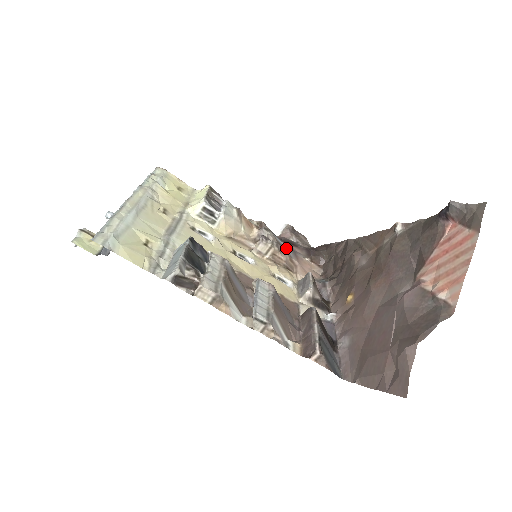
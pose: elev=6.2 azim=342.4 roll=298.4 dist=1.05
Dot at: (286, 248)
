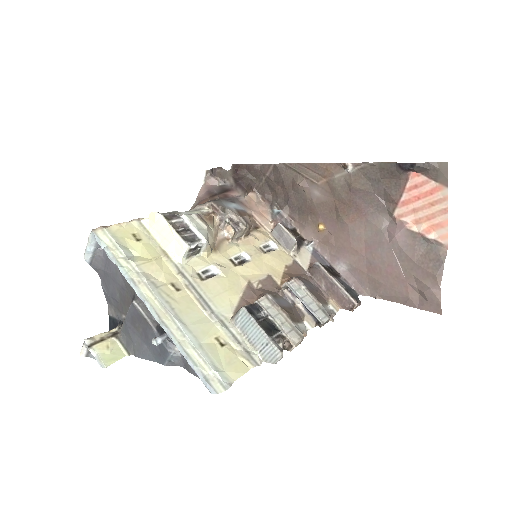
Dot at: (237, 207)
